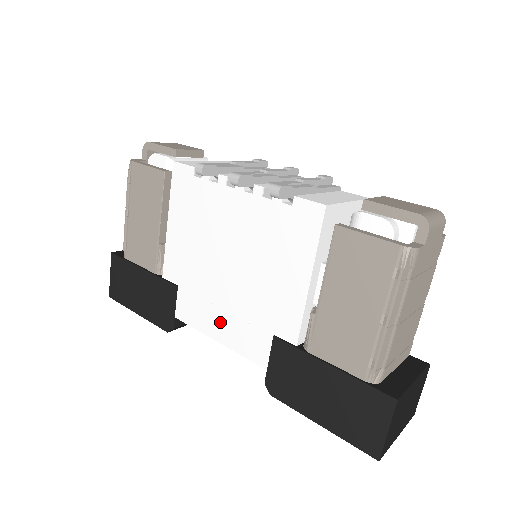
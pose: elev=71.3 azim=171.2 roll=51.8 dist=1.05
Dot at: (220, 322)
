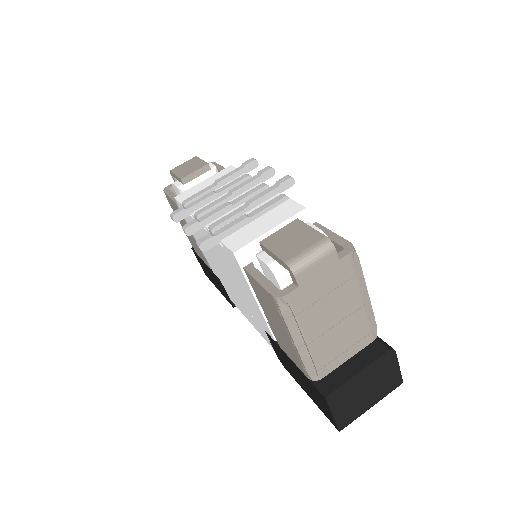
Dot at: (244, 311)
